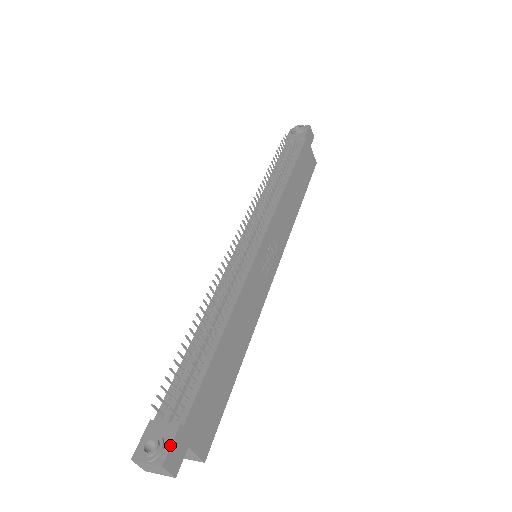
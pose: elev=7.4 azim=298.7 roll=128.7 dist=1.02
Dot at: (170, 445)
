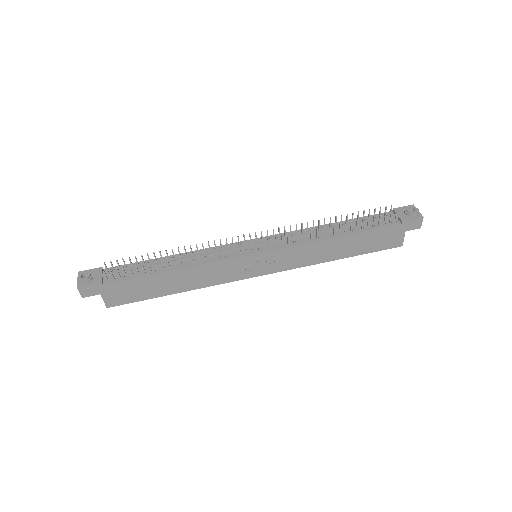
Dot at: (89, 285)
